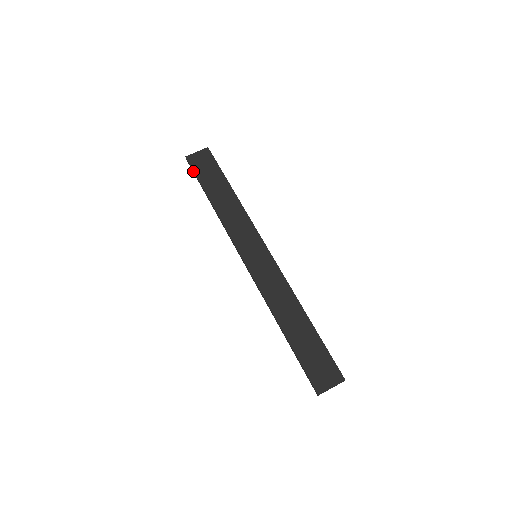
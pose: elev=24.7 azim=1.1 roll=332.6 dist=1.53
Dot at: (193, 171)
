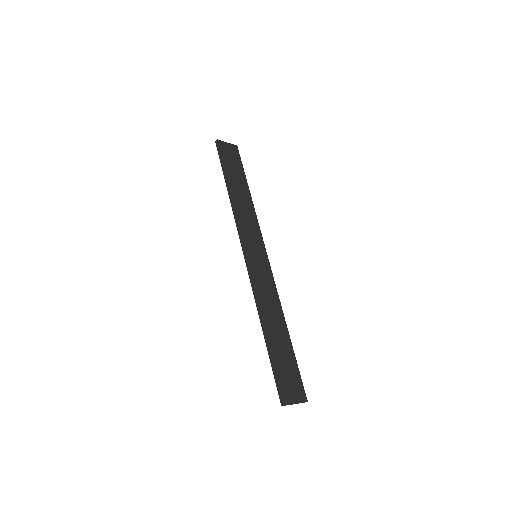
Dot at: (221, 155)
